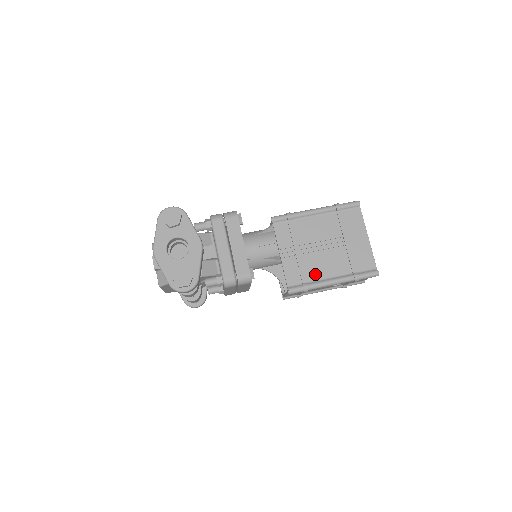
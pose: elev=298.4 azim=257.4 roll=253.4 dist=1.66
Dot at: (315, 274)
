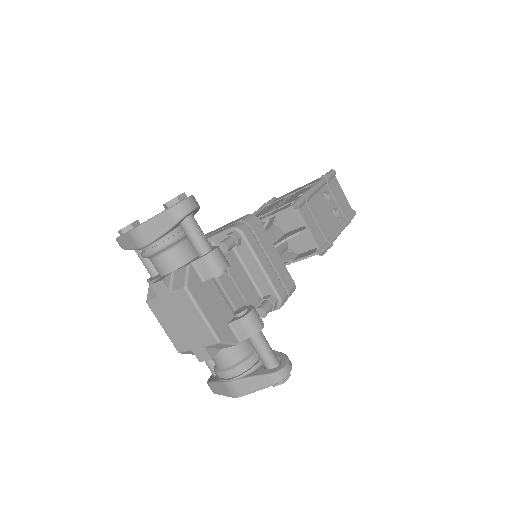
Dot at: occluded
